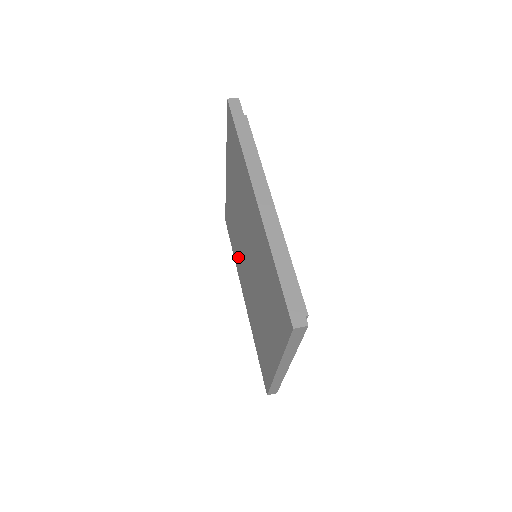
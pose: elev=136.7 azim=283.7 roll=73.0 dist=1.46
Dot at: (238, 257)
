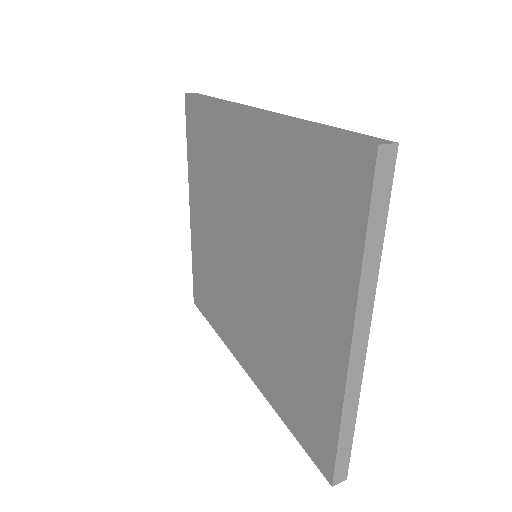
Dot at: (224, 310)
